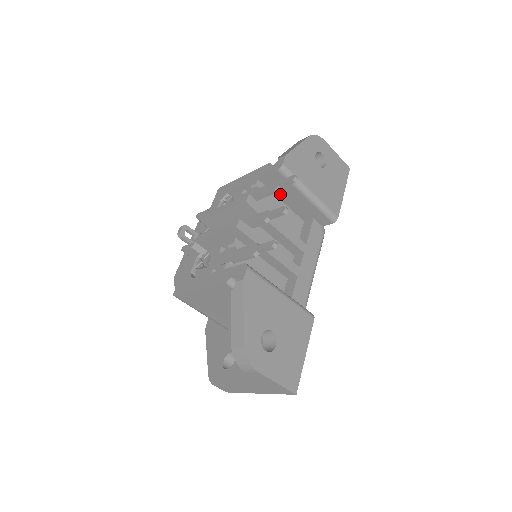
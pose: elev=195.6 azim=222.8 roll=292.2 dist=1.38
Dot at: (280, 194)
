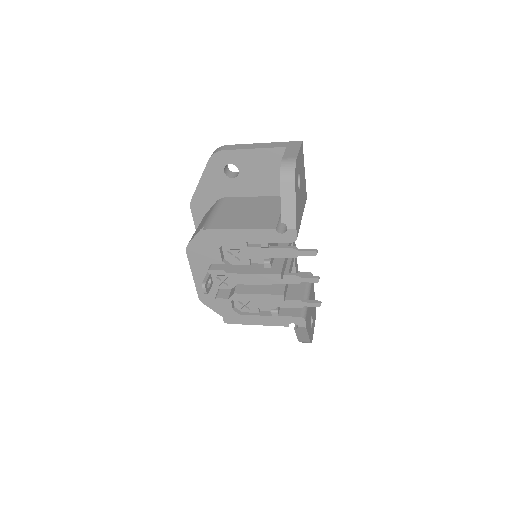
Dot at: occluded
